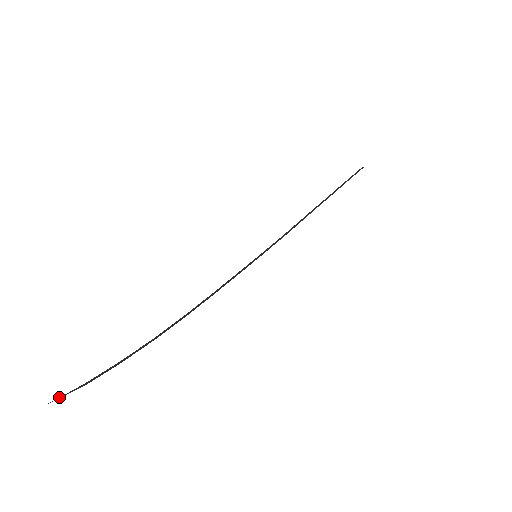
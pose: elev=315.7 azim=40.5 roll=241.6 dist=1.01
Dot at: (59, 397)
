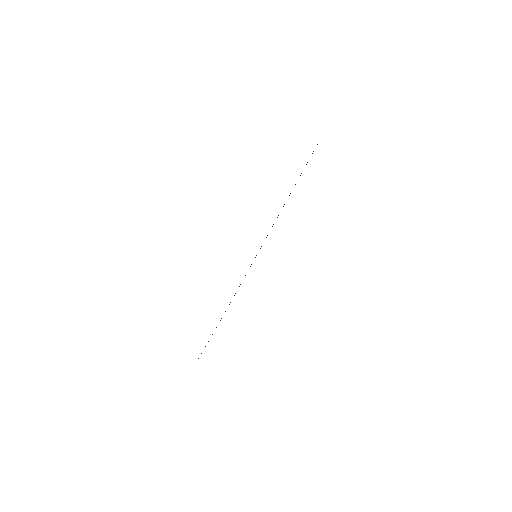
Dot at: occluded
